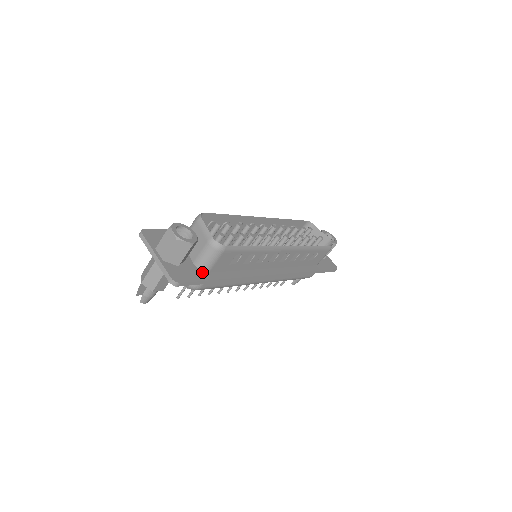
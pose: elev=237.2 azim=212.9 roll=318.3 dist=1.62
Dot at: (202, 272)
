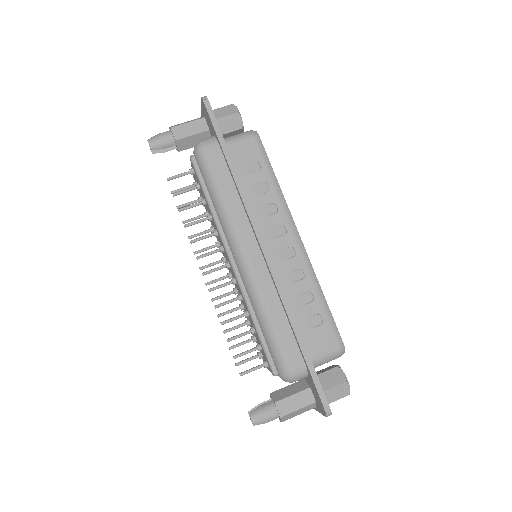
Dot at: occluded
